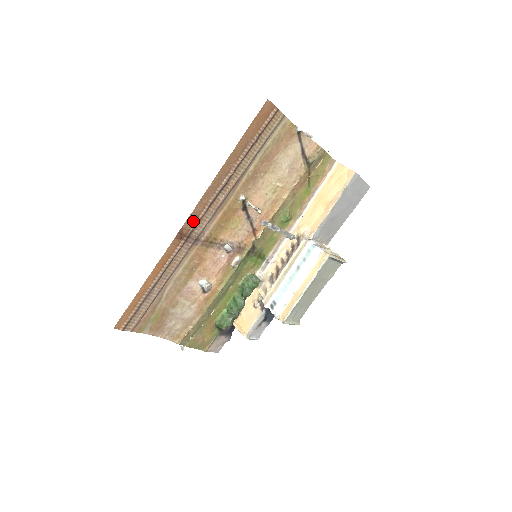
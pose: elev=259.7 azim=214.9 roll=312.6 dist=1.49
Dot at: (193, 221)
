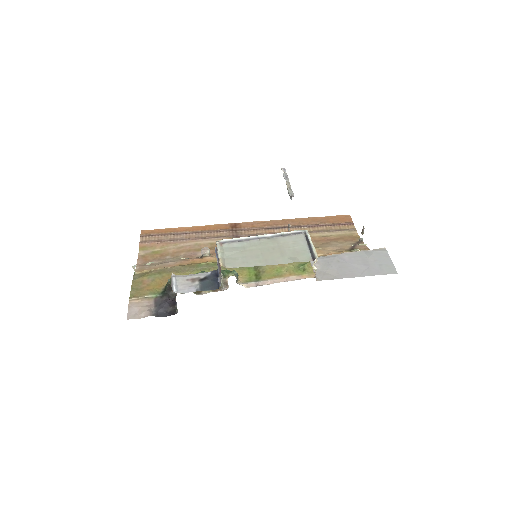
Dot at: (249, 226)
